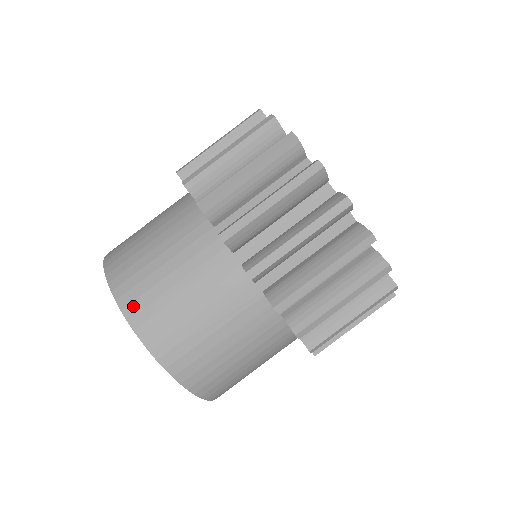
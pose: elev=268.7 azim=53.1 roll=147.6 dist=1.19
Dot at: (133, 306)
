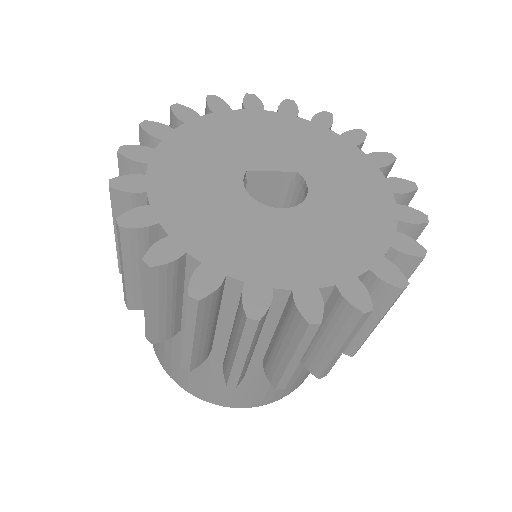
Dot at: (275, 398)
